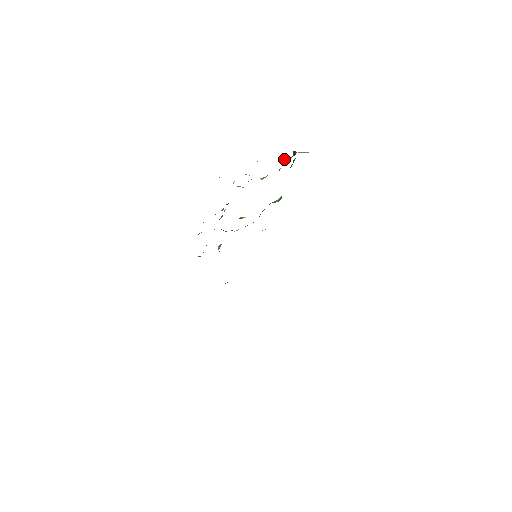
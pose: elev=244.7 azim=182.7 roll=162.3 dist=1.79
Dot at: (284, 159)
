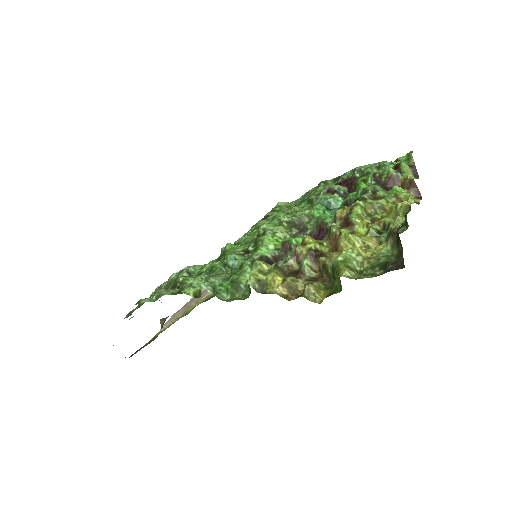
Dot at: (397, 186)
